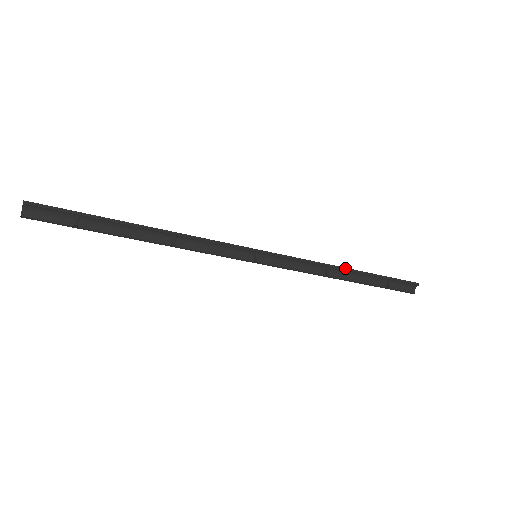
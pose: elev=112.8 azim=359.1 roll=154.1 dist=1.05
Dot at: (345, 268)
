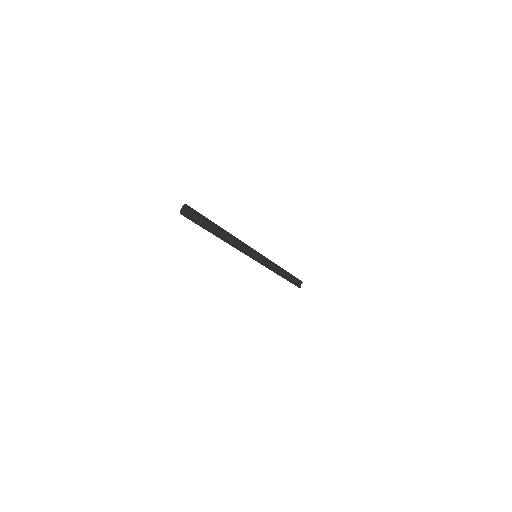
Dot at: (283, 269)
